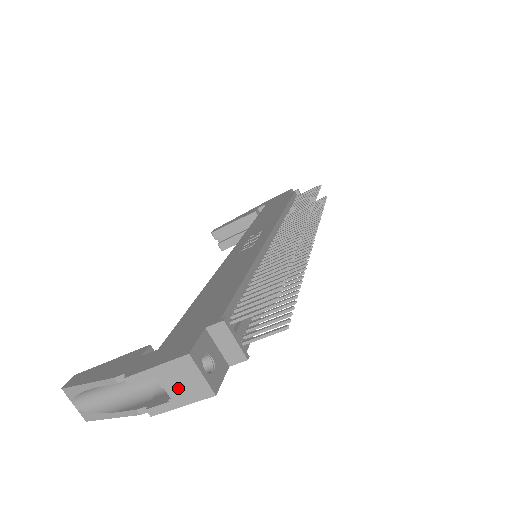
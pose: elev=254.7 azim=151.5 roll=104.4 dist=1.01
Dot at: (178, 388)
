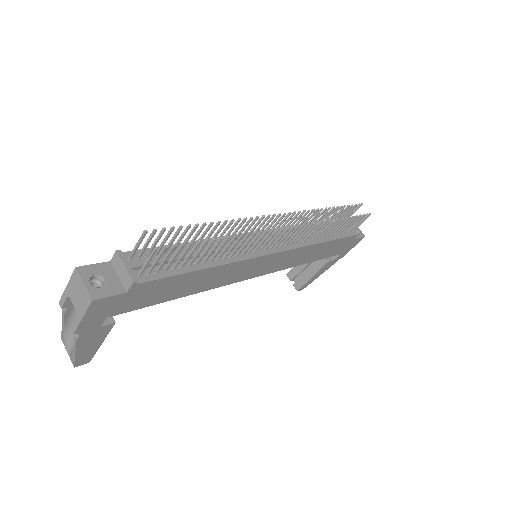
Dot at: (78, 301)
